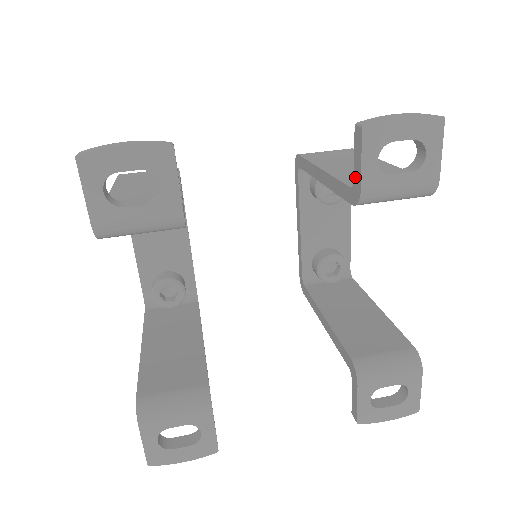
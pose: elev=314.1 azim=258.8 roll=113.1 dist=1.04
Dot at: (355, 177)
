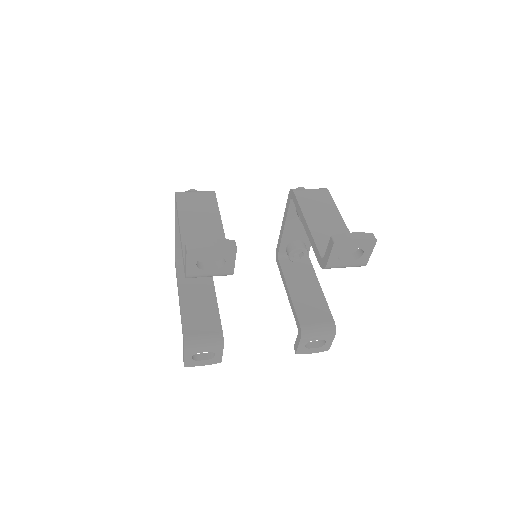
Dot at: (325, 257)
